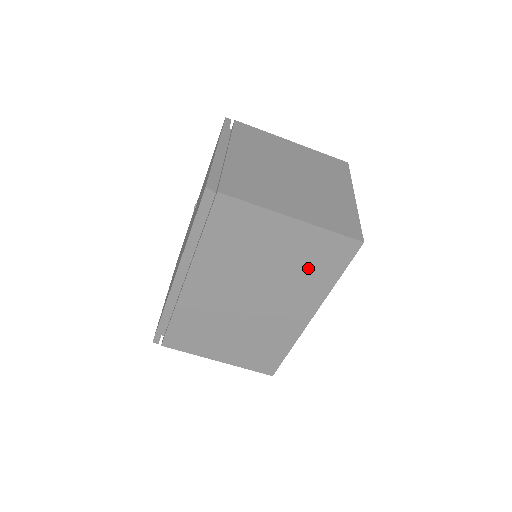
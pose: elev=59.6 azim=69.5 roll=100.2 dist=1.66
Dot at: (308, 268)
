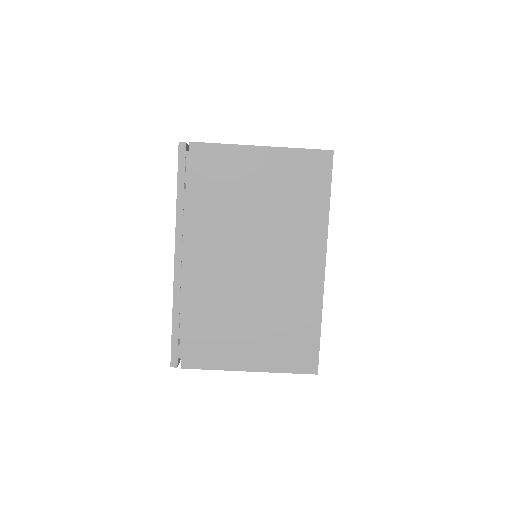
Dot at: (296, 199)
